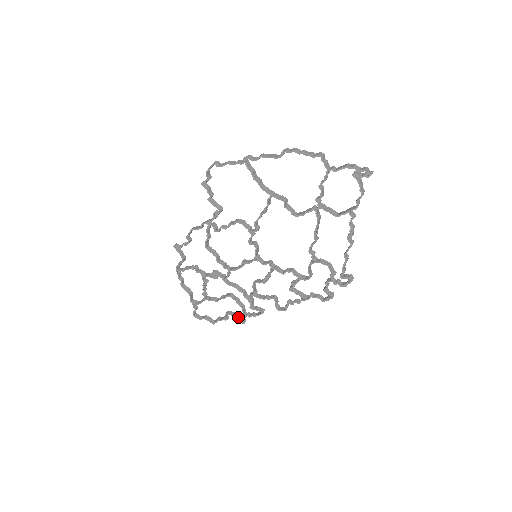
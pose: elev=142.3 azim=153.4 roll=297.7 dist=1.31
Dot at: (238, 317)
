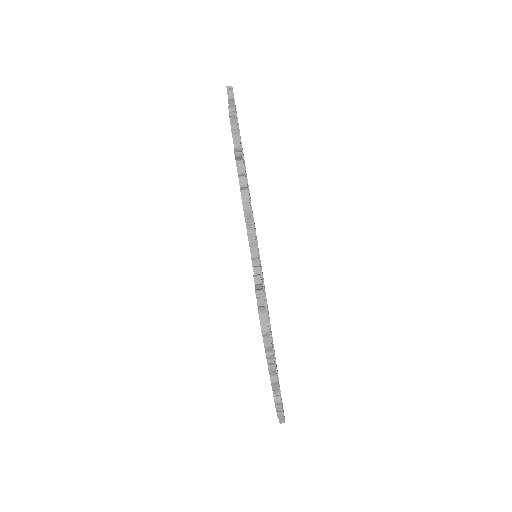
Dot at: occluded
